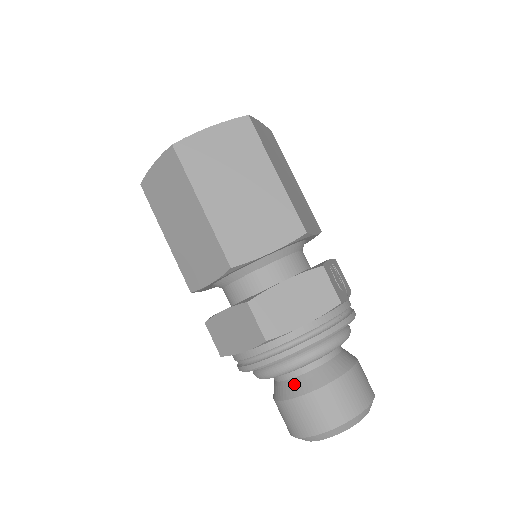
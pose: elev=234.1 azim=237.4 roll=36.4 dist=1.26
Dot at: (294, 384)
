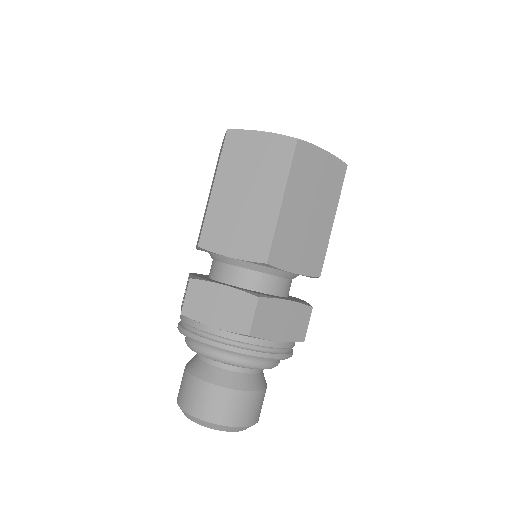
Dot at: (225, 375)
